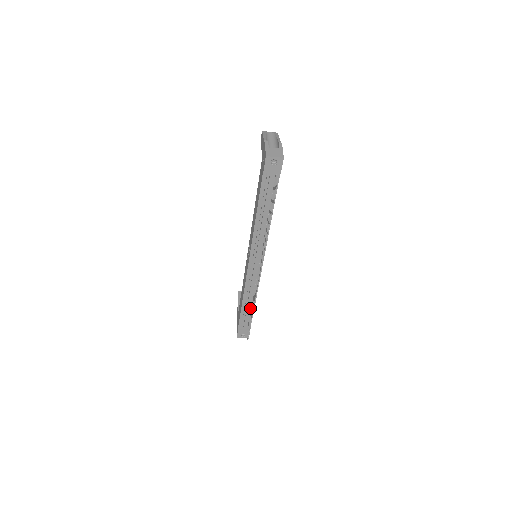
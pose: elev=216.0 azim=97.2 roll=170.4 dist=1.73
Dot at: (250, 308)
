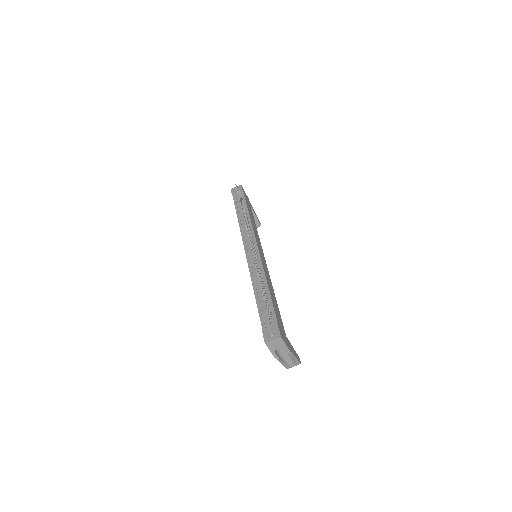
Dot at: occluded
